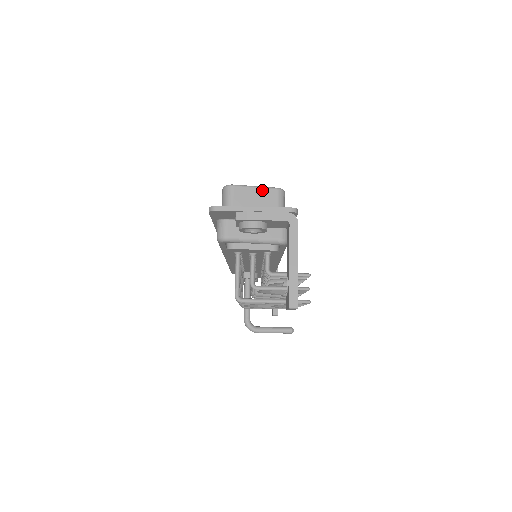
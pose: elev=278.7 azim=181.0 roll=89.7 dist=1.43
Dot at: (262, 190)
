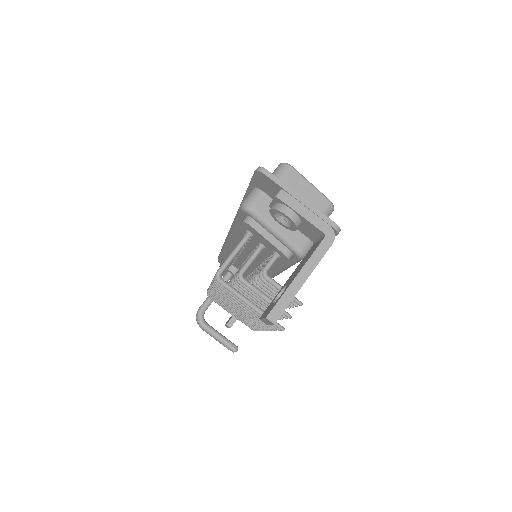
Dot at: (316, 192)
